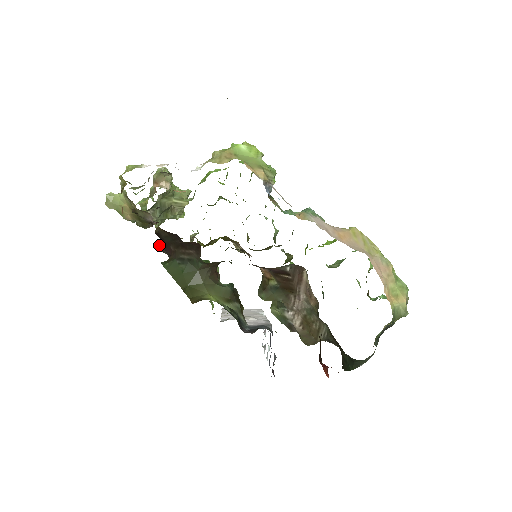
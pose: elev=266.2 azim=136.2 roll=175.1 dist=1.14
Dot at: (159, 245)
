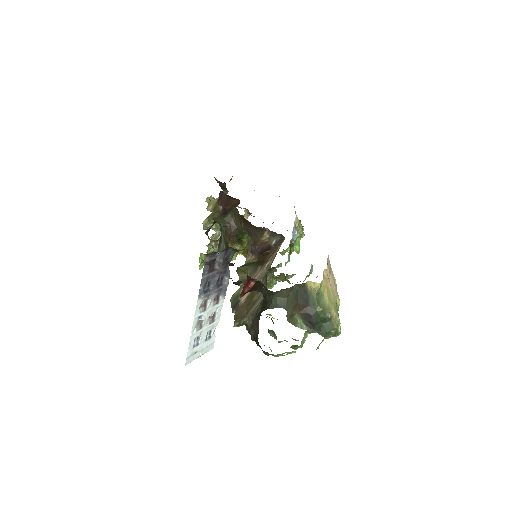
Dot at: occluded
